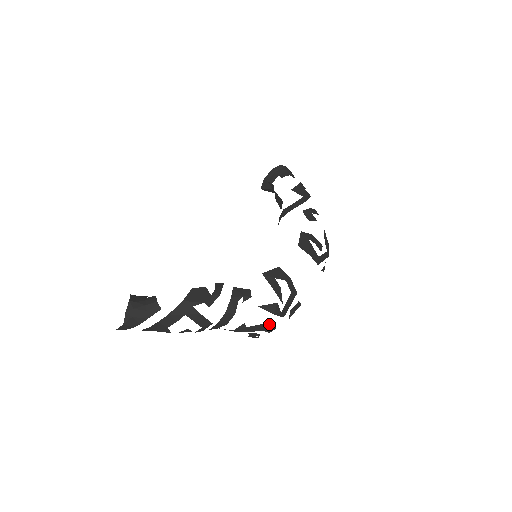
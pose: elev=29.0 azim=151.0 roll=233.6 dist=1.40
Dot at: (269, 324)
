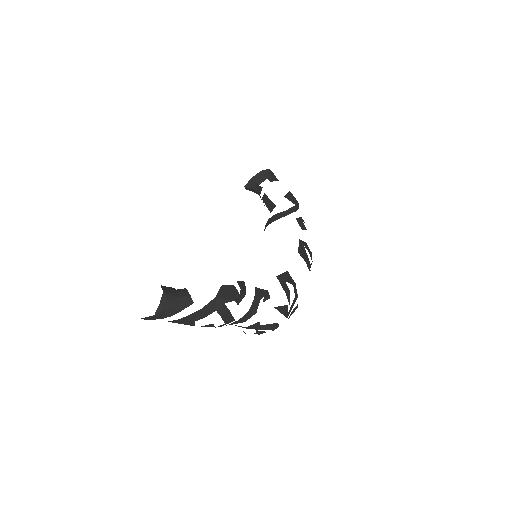
Dot at: (278, 324)
